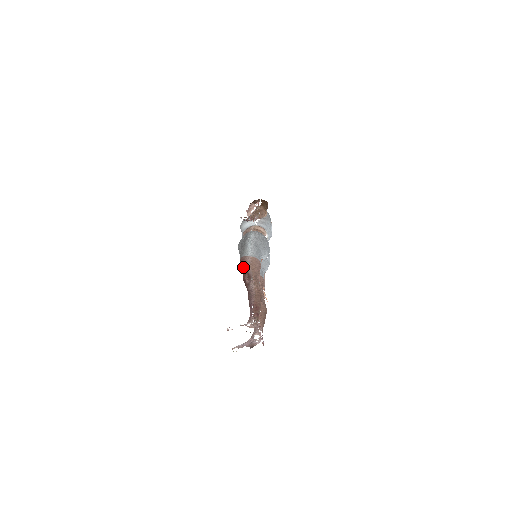
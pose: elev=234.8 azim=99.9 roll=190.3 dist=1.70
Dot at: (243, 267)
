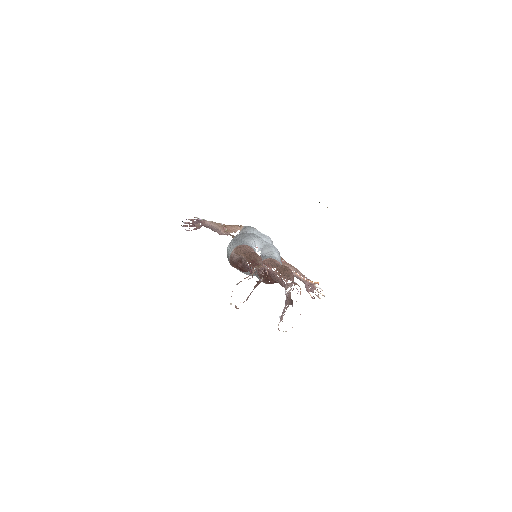
Dot at: (233, 264)
